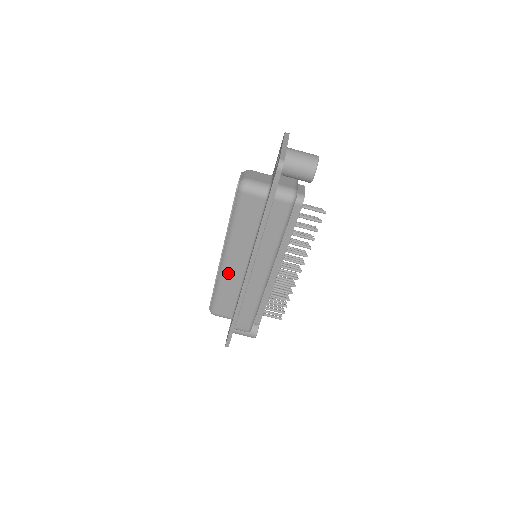
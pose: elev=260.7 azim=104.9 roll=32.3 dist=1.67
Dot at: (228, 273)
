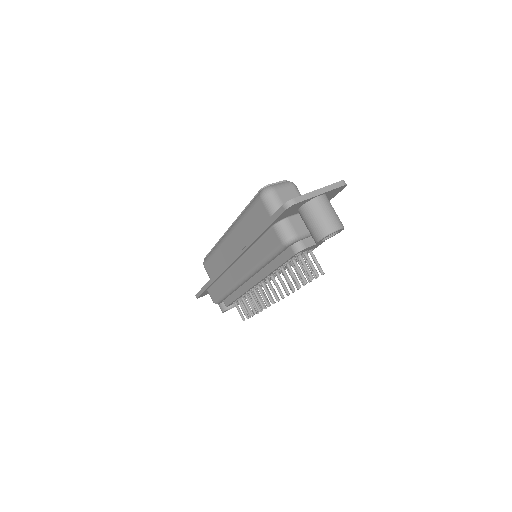
Dot at: (224, 247)
